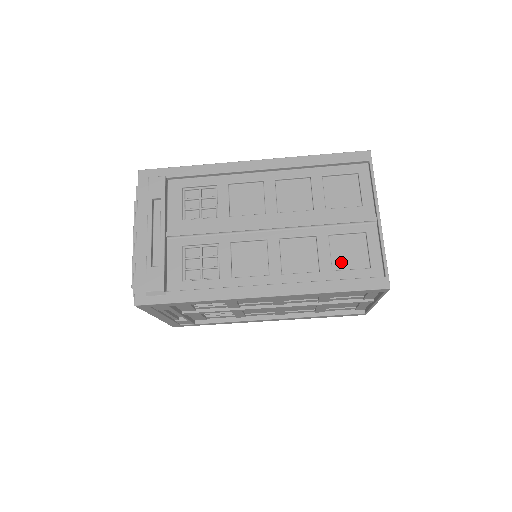
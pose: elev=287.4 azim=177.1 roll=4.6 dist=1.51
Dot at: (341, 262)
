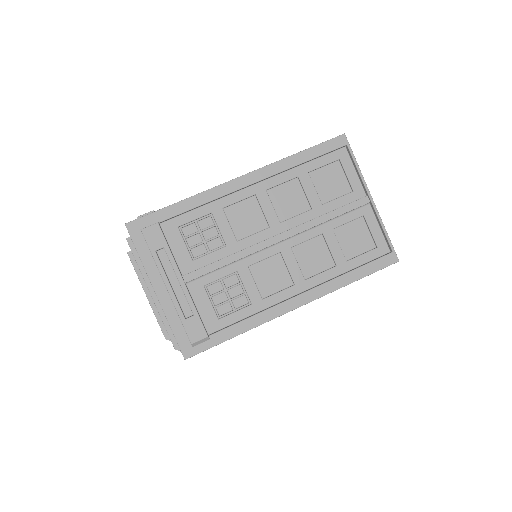
Dot at: (351, 250)
